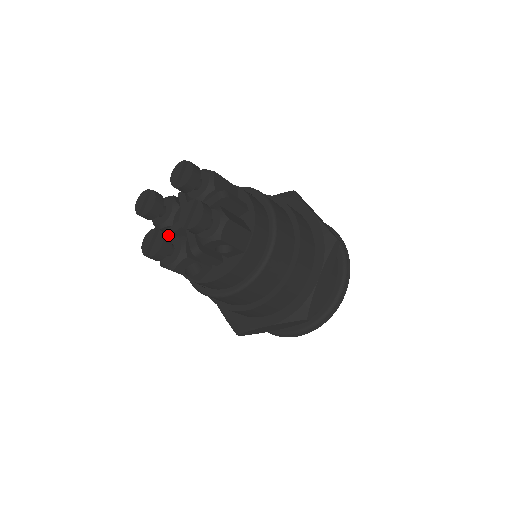
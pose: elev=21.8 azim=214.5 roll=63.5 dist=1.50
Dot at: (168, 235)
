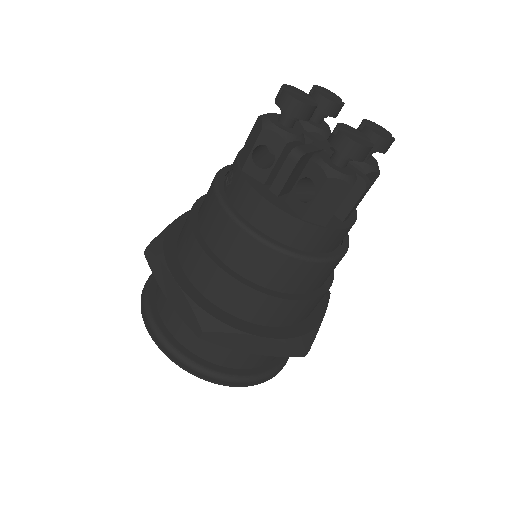
Dot at: occluded
